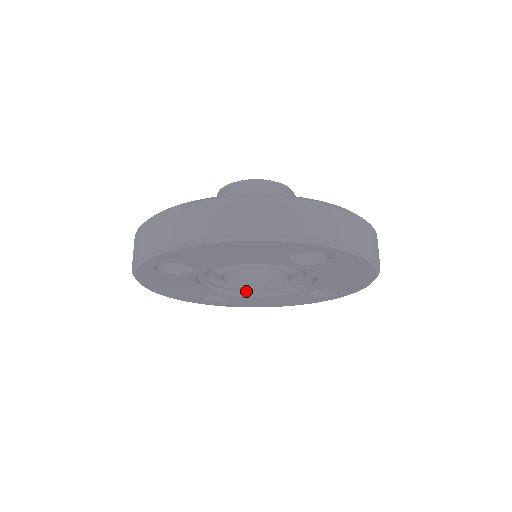
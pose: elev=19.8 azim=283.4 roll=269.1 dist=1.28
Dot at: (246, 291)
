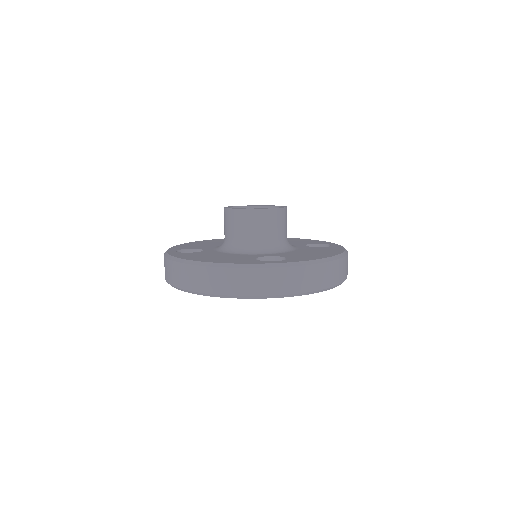
Dot at: occluded
